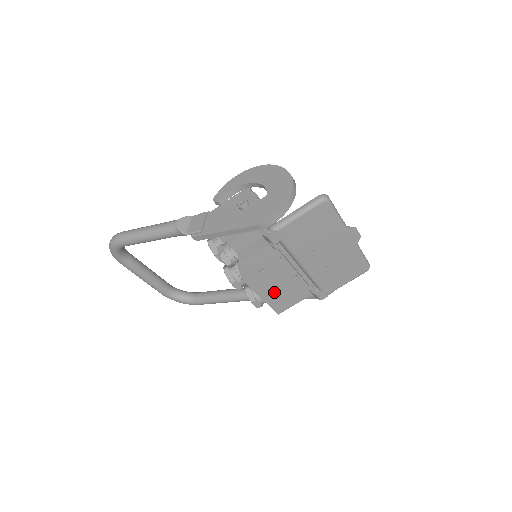
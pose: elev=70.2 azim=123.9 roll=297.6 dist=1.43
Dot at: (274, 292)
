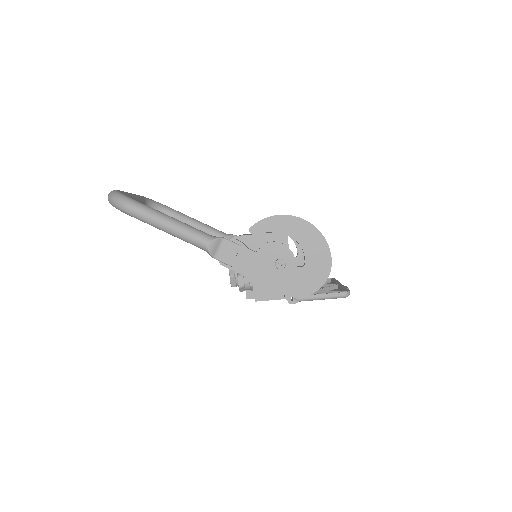
Dot at: occluded
